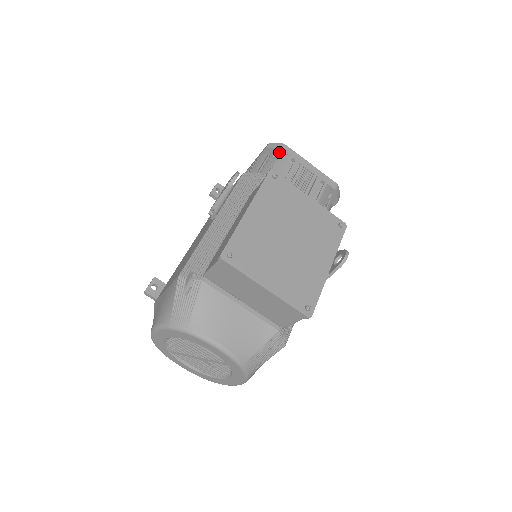
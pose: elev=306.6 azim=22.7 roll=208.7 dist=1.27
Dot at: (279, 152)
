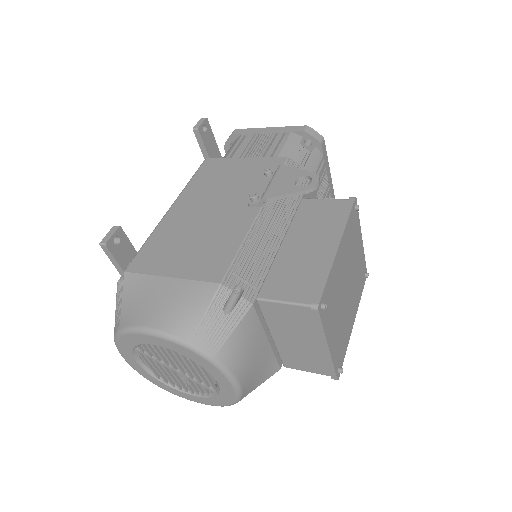
Dot at: (316, 144)
